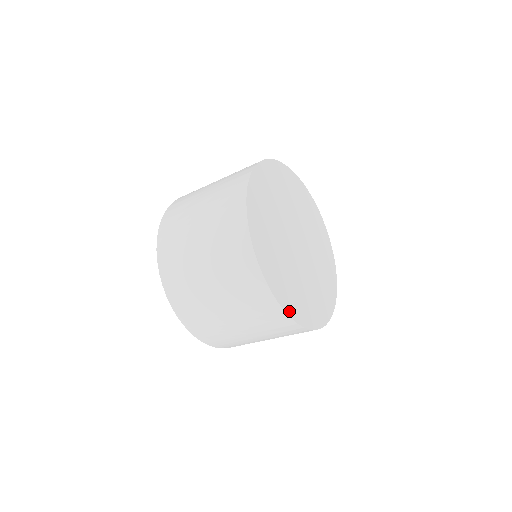
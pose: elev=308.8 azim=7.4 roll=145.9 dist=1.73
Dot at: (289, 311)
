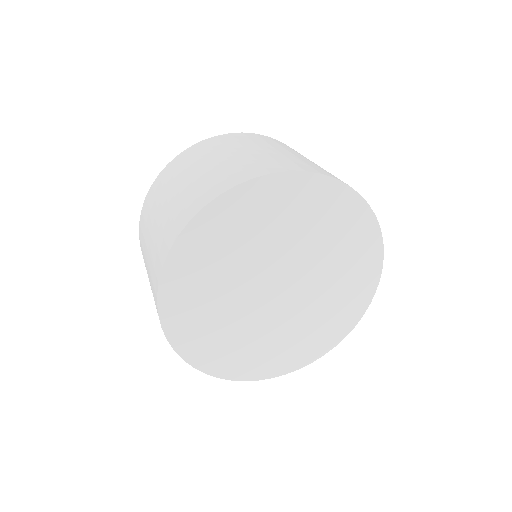
Dot at: (195, 361)
